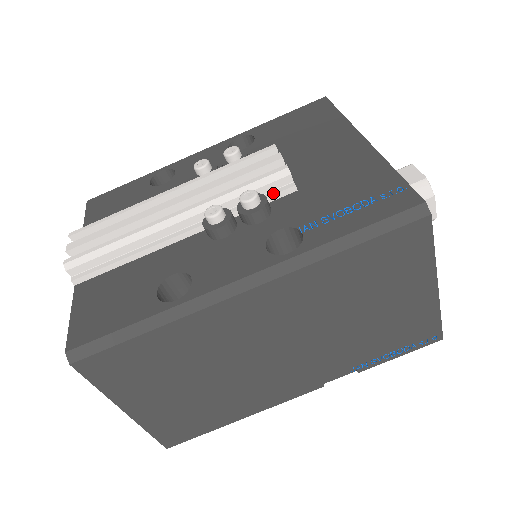
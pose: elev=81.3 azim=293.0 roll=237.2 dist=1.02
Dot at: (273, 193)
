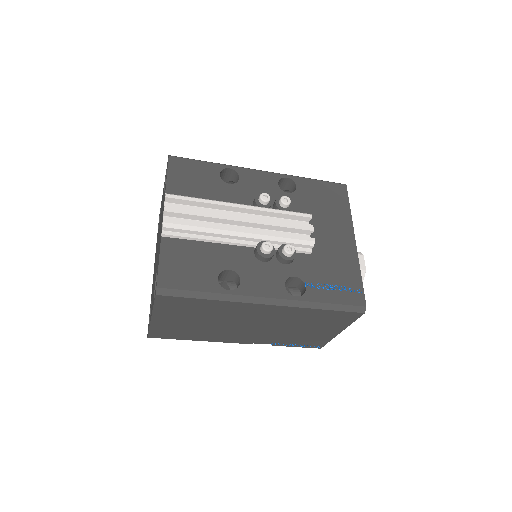
Dot at: (299, 249)
